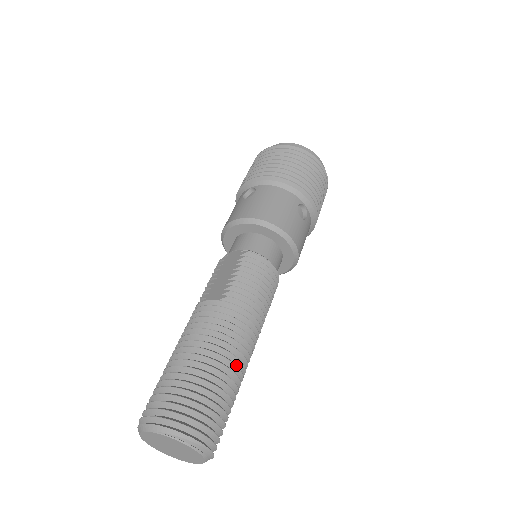
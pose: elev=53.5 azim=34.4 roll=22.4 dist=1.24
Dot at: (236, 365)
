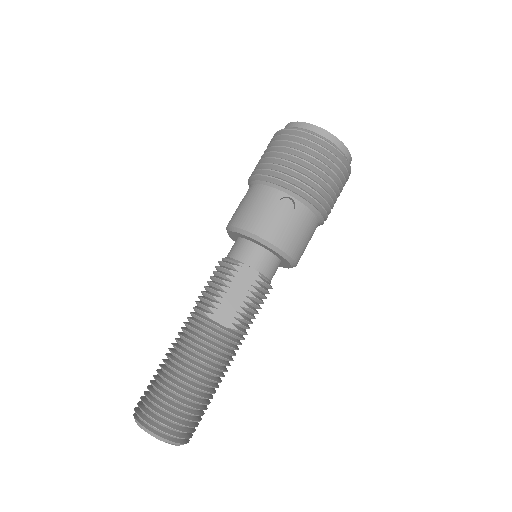
Dot at: occluded
